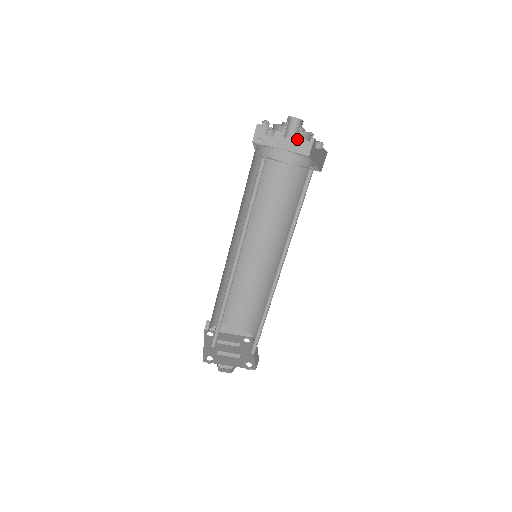
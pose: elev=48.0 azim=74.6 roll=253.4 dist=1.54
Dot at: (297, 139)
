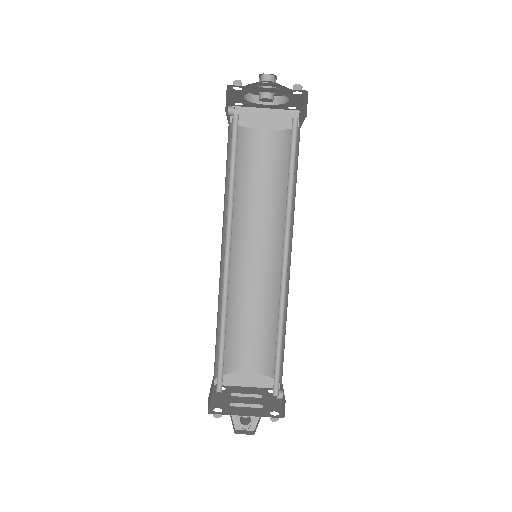
Dot at: (280, 115)
